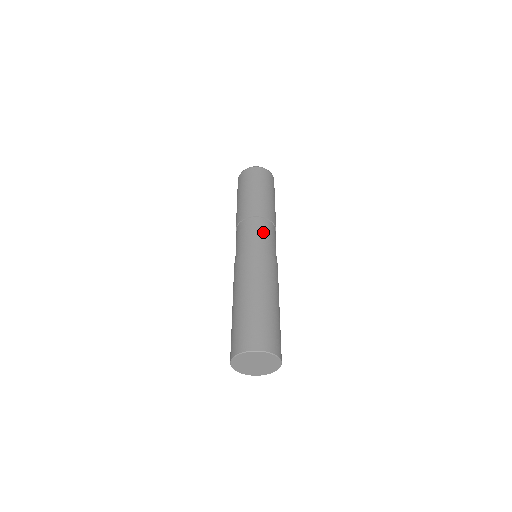
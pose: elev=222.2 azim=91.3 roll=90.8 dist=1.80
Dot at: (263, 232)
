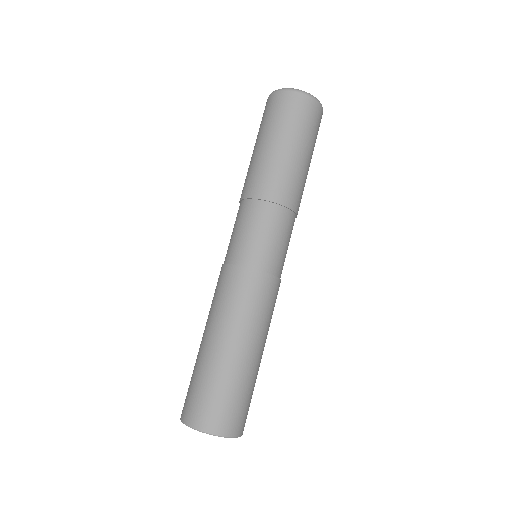
Dot at: (280, 236)
